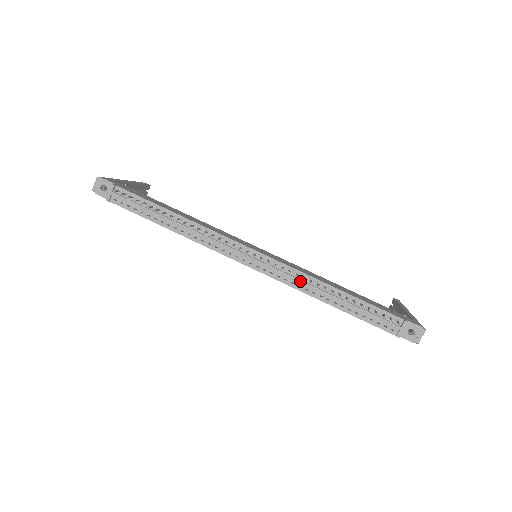
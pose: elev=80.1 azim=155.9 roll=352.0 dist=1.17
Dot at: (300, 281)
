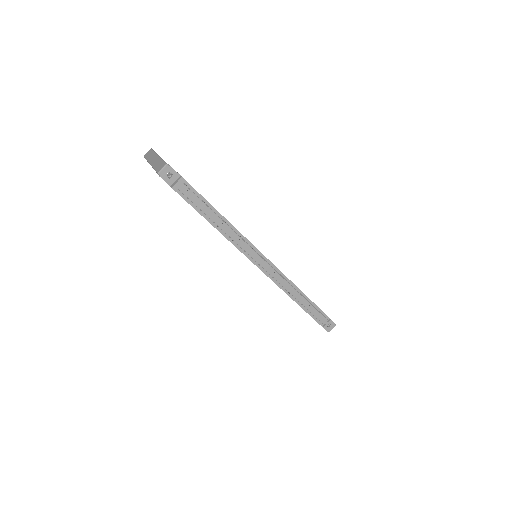
Dot at: (285, 284)
